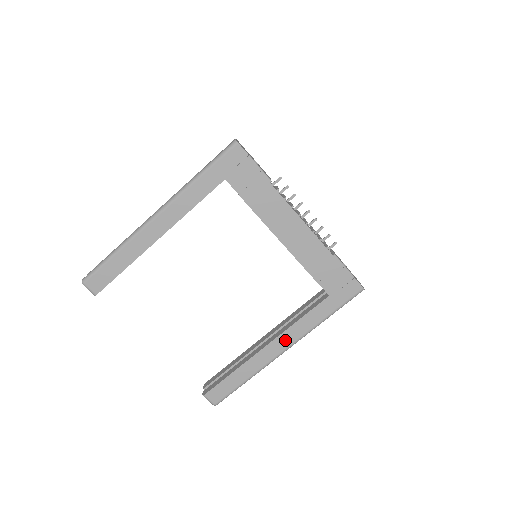
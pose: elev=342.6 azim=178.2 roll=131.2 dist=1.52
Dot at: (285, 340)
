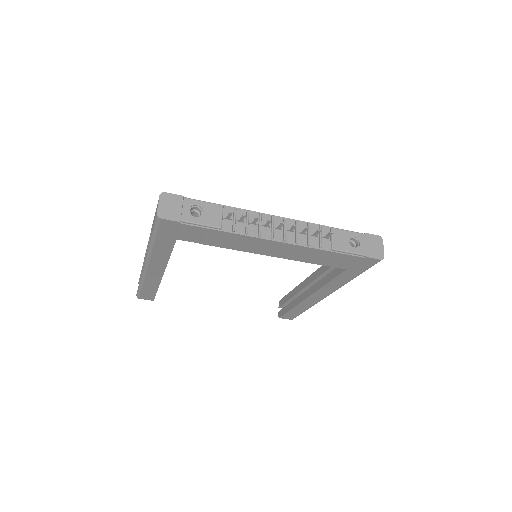
Dot at: (323, 293)
